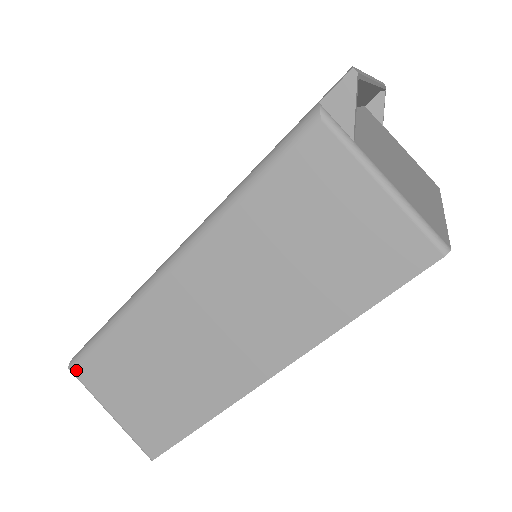
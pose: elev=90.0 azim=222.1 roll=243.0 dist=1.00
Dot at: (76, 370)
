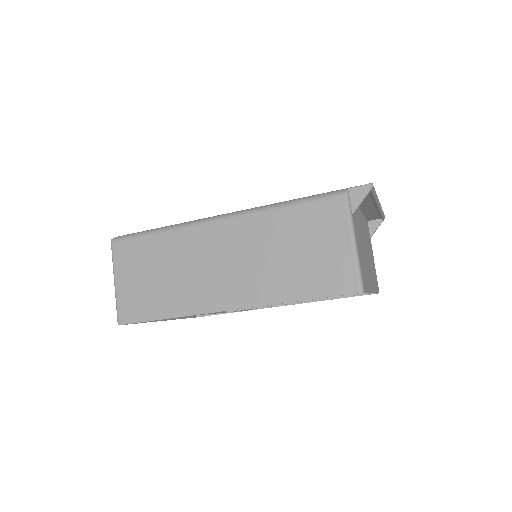
Dot at: (116, 244)
